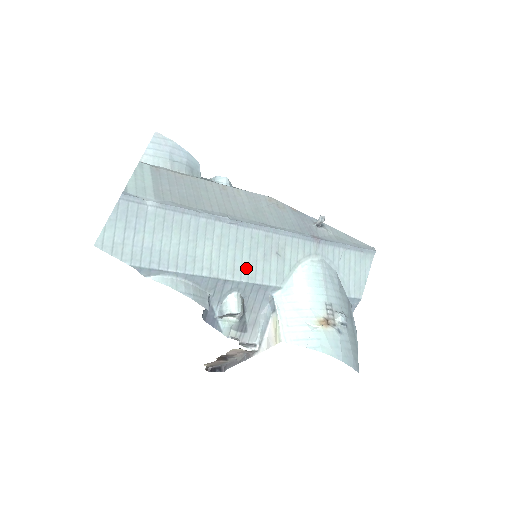
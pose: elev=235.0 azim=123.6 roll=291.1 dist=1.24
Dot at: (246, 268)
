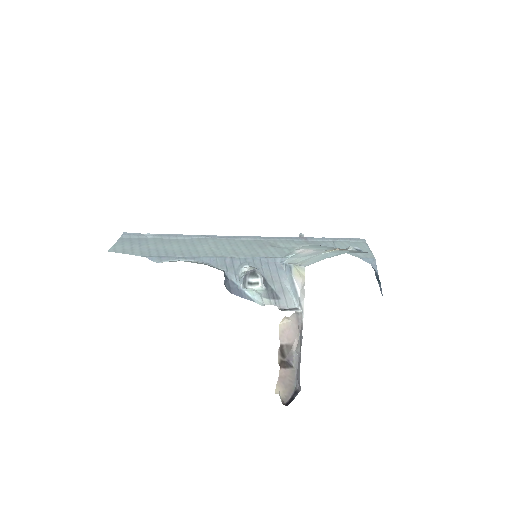
Dot at: (247, 252)
